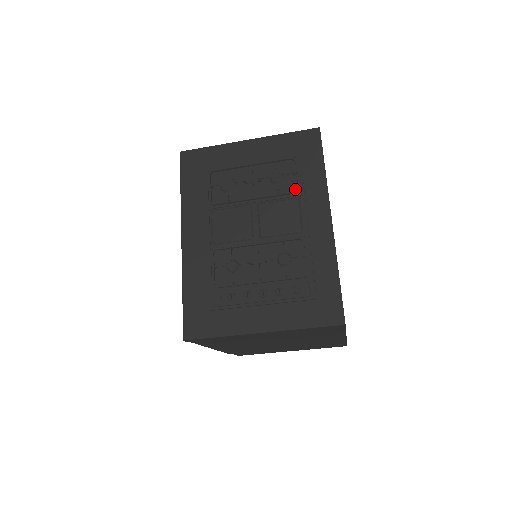
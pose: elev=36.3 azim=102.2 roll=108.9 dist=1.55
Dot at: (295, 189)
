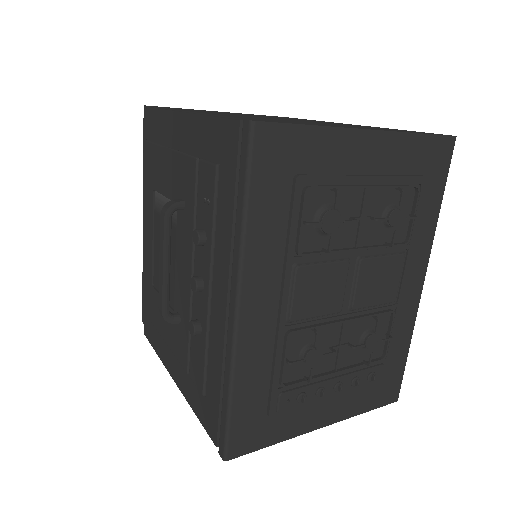
Dot at: (405, 237)
